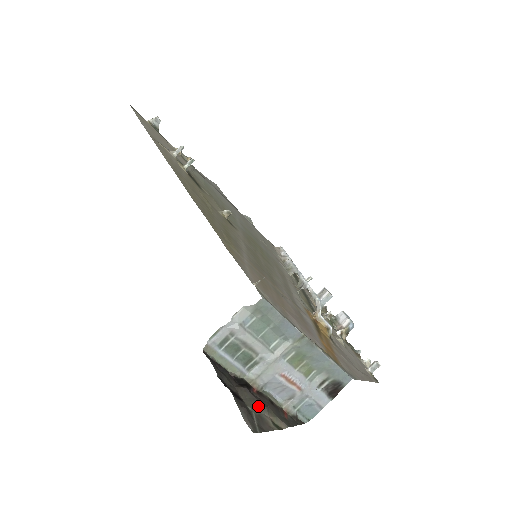
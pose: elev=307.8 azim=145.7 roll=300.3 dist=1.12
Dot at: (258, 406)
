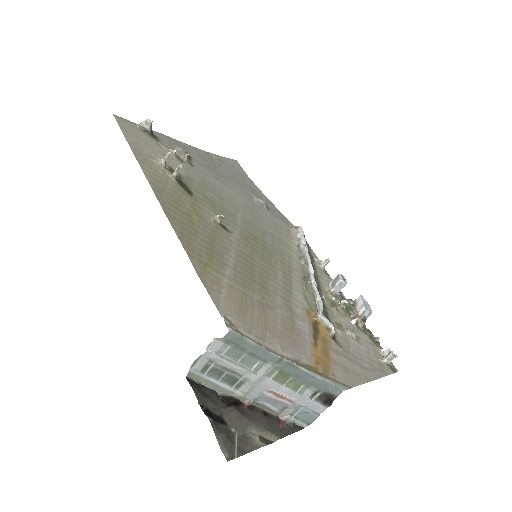
Dot at: (244, 425)
